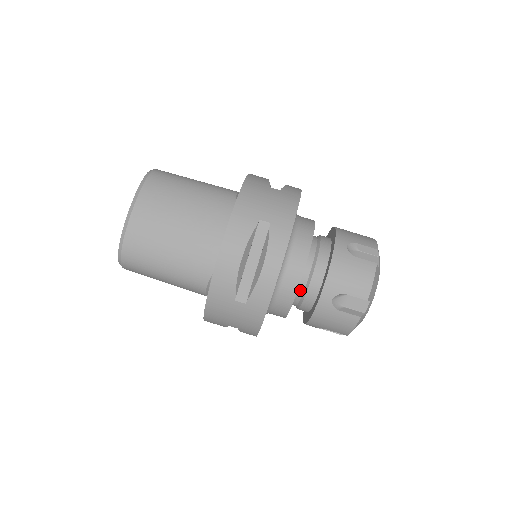
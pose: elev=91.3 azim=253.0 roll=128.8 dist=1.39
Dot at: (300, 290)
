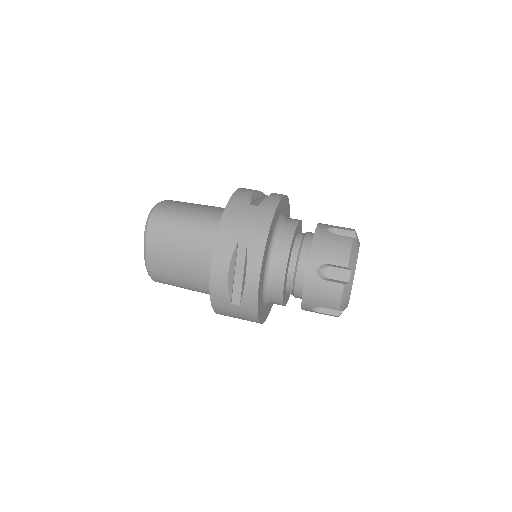
Dot at: (298, 240)
